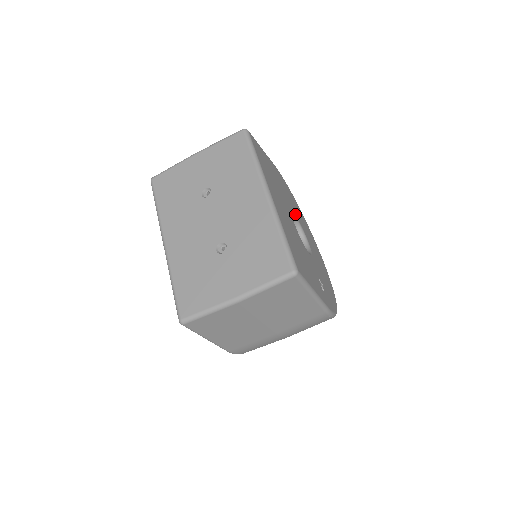
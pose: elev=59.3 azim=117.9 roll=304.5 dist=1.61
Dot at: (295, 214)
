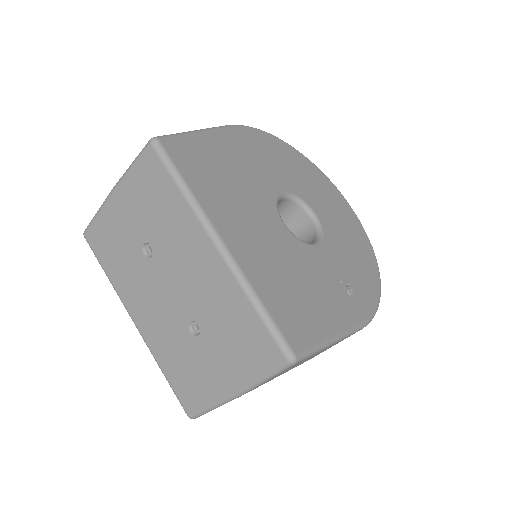
Dot at: (283, 187)
